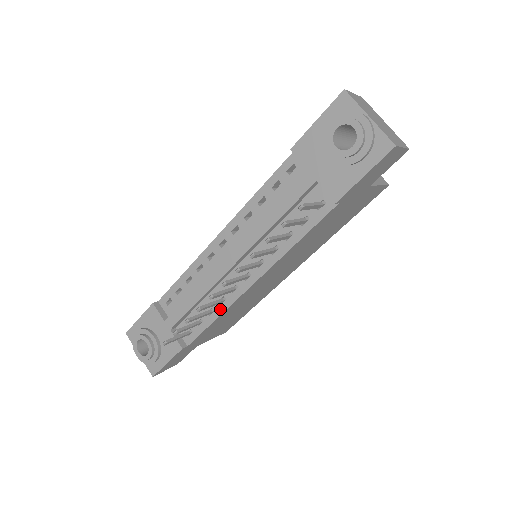
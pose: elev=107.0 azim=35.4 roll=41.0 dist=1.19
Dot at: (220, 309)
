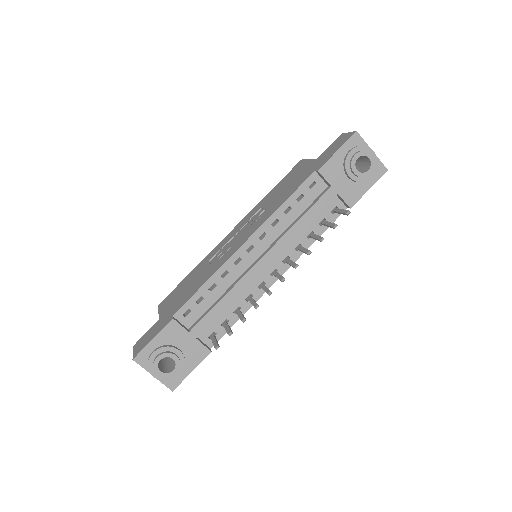
Dot at: (247, 305)
